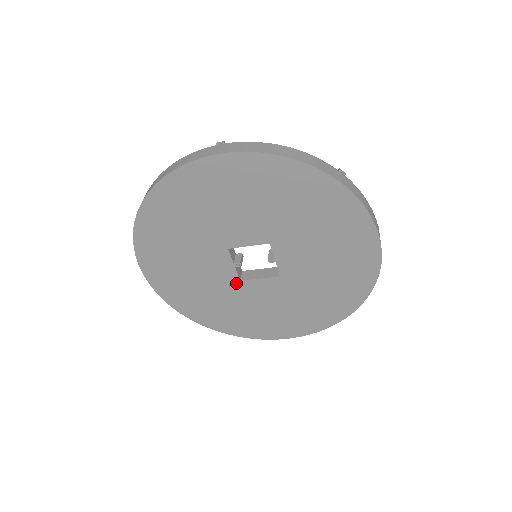
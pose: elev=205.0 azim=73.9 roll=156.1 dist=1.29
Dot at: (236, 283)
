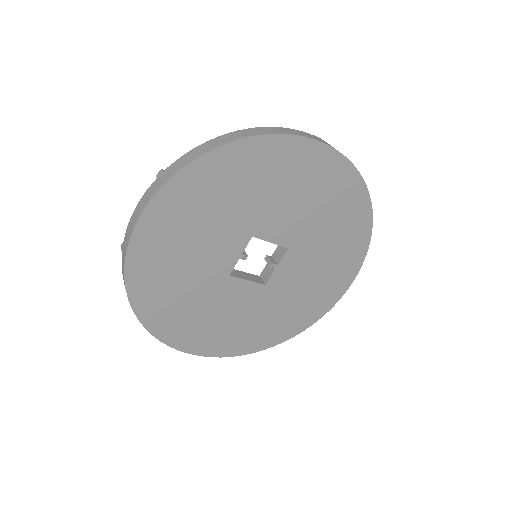
Dot at: (223, 277)
